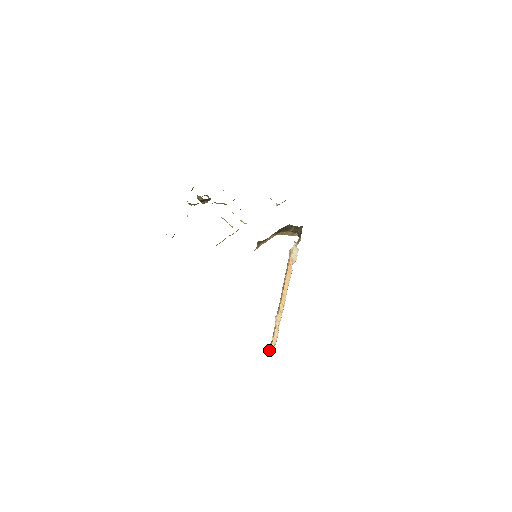
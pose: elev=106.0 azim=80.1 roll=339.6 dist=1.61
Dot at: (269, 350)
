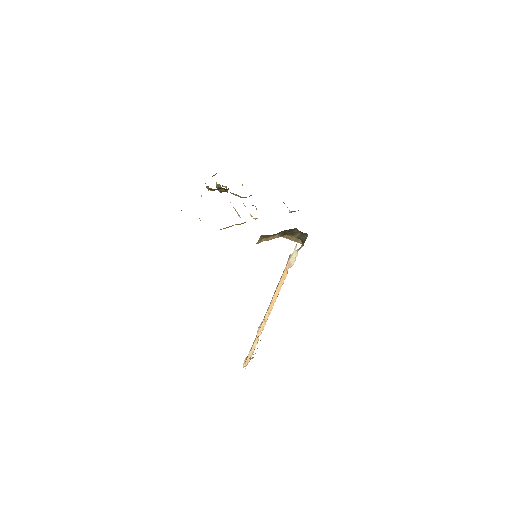
Dot at: (243, 363)
